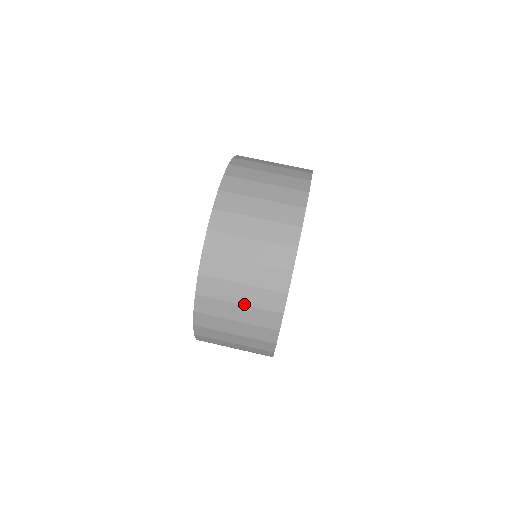
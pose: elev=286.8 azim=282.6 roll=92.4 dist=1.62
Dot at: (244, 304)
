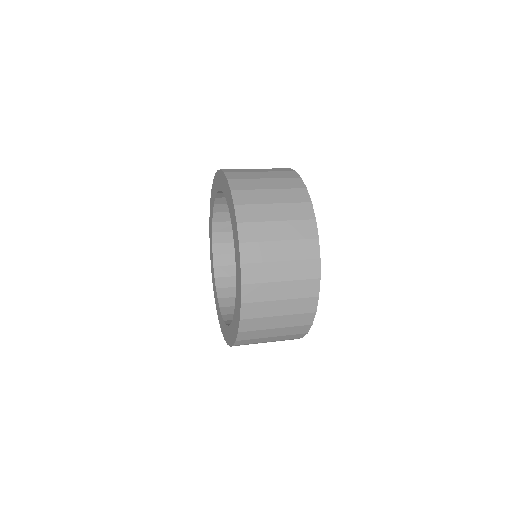
Dot at: (286, 280)
